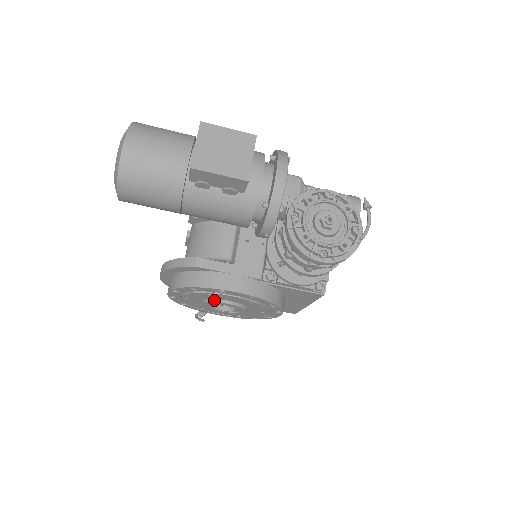
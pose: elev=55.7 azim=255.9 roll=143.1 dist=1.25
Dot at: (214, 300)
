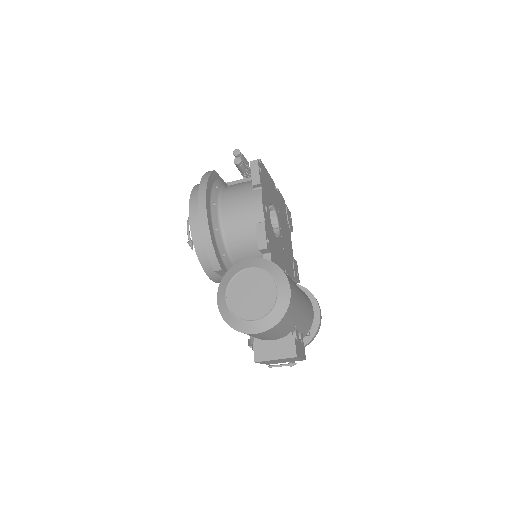
Dot at: occluded
